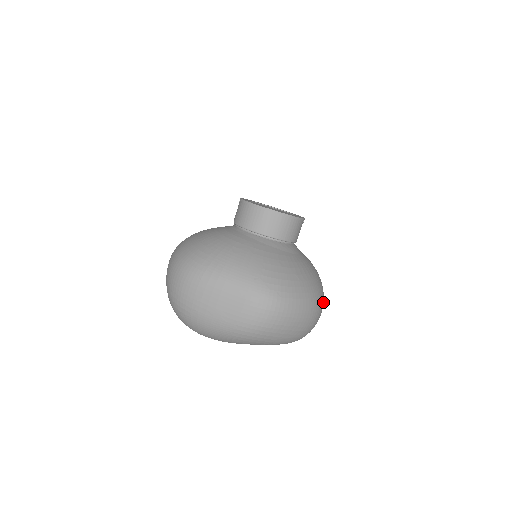
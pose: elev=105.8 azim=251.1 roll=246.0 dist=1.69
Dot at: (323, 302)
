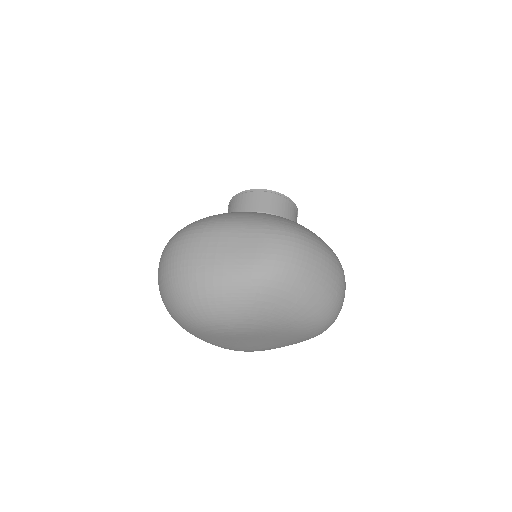
Dot at: occluded
